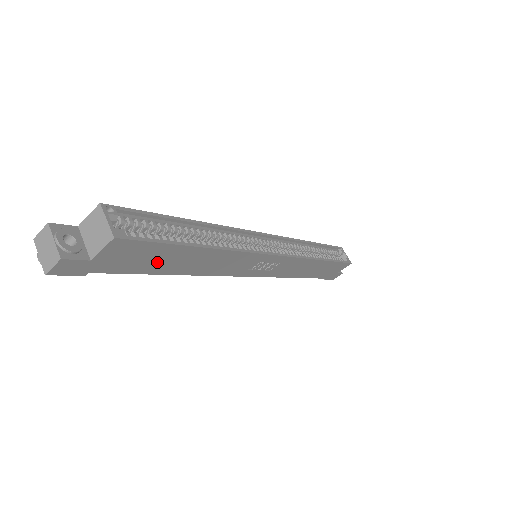
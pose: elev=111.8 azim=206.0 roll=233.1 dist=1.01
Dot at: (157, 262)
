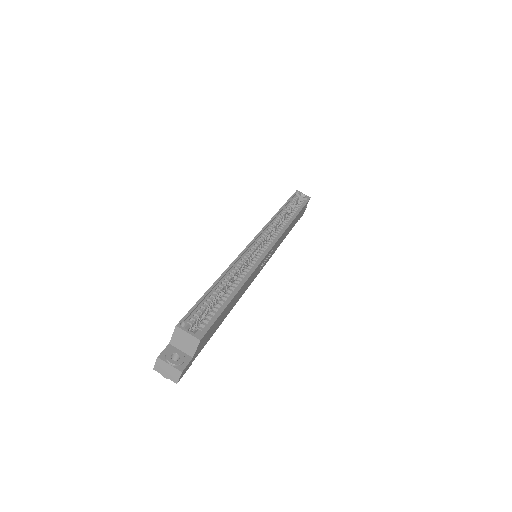
Dot at: (218, 323)
